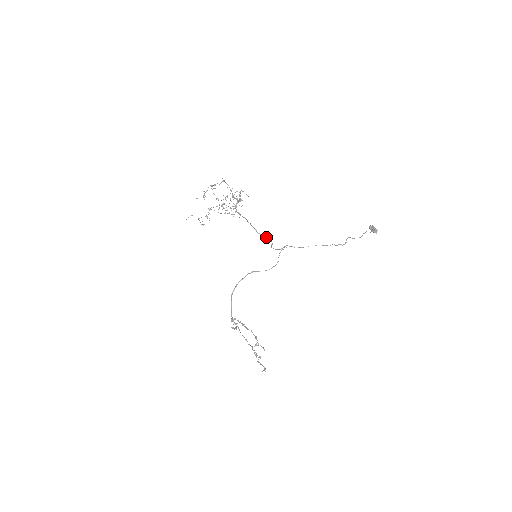
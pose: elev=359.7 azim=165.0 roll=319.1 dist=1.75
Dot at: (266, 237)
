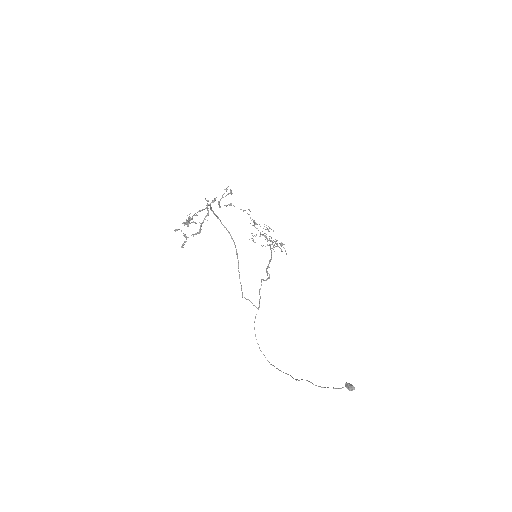
Dot at: (268, 273)
